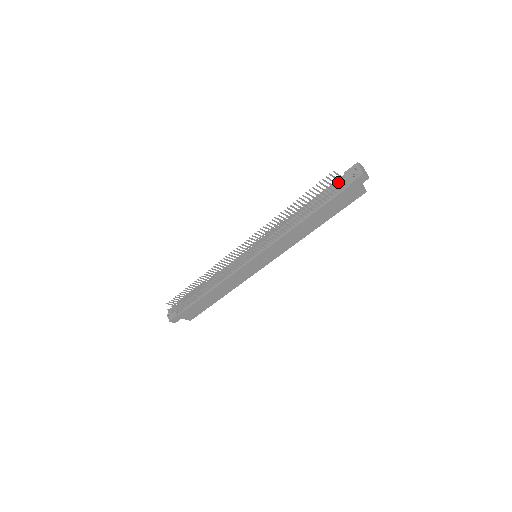
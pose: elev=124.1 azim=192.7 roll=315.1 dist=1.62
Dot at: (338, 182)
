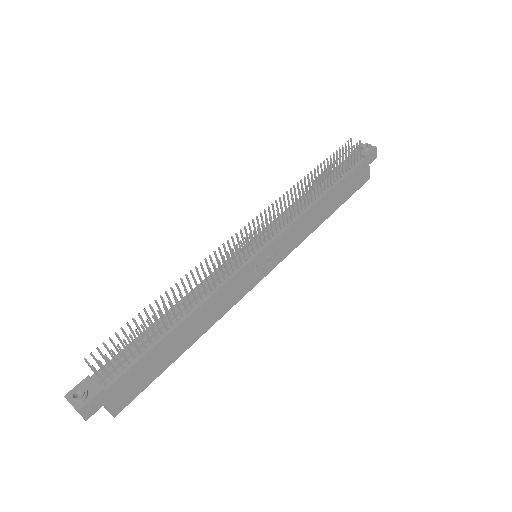
Dot at: occluded
